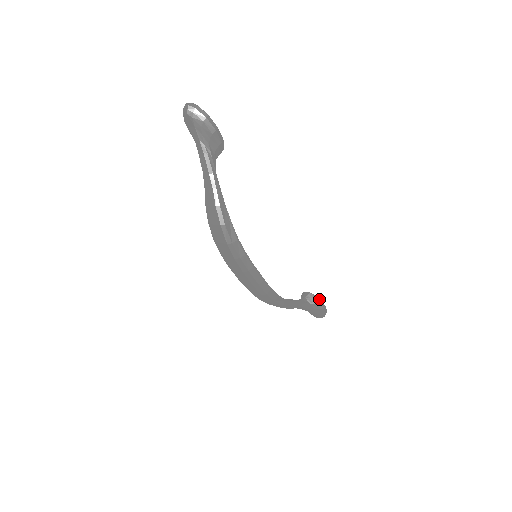
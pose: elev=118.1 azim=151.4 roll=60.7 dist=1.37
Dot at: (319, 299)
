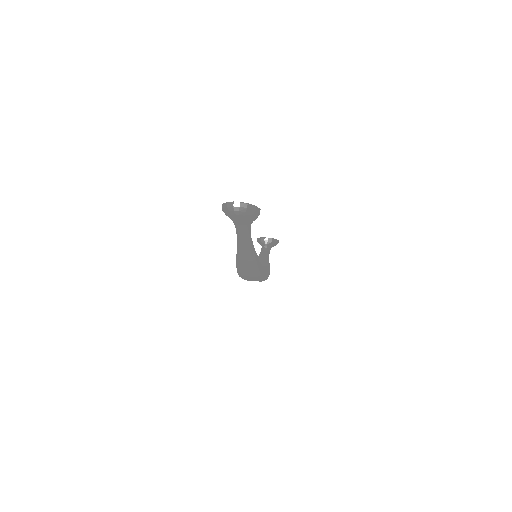
Dot at: (276, 239)
